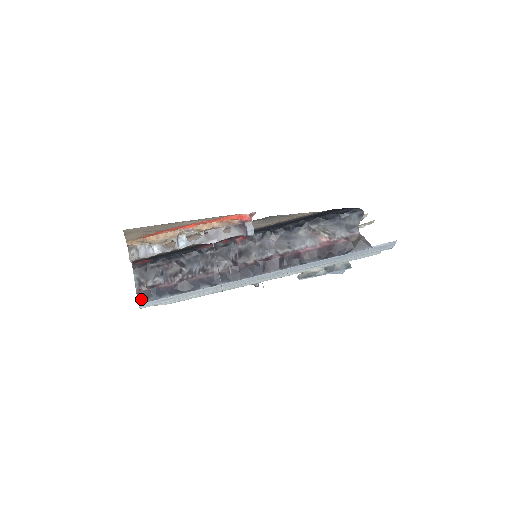
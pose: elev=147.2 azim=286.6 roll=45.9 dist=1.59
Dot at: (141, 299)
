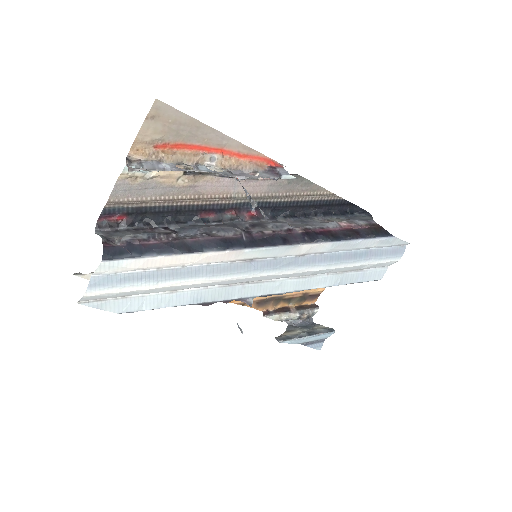
Dot at: (109, 254)
